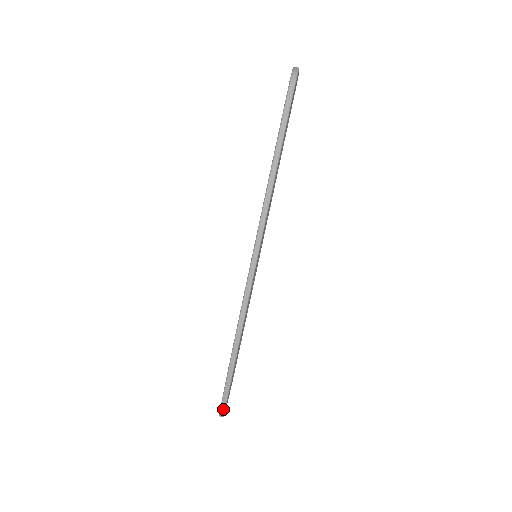
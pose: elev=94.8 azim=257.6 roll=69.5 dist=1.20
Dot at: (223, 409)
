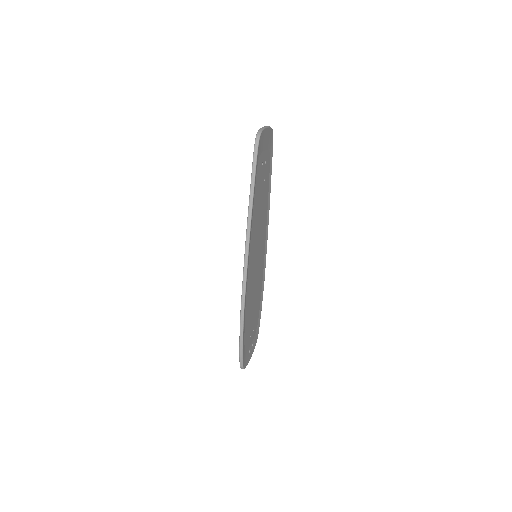
Dot at: (241, 363)
